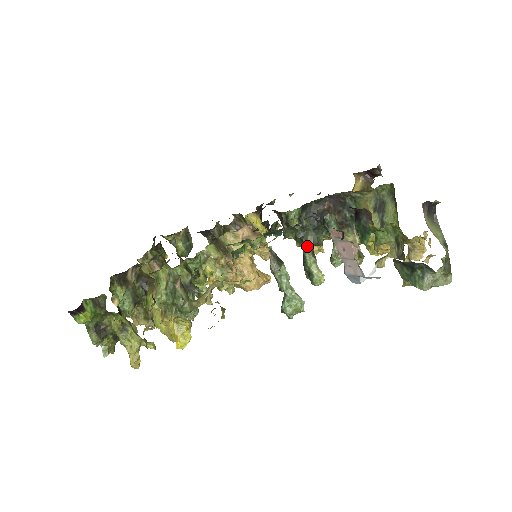
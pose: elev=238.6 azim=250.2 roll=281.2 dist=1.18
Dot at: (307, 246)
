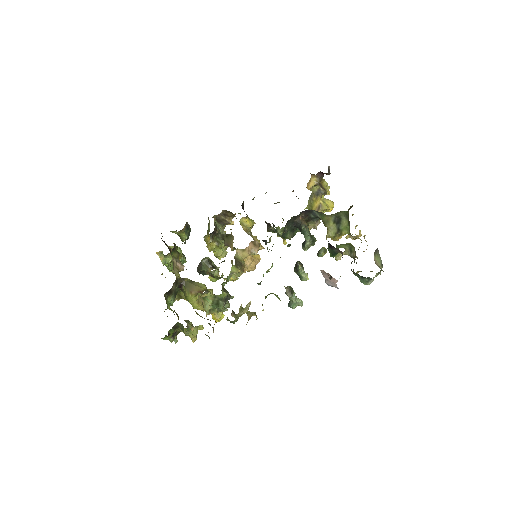
Dot at: (300, 266)
